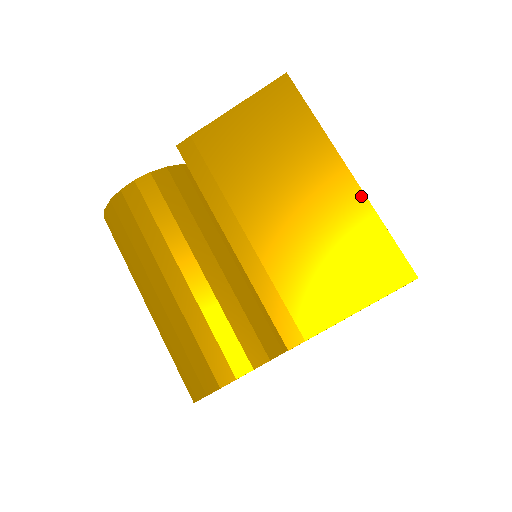
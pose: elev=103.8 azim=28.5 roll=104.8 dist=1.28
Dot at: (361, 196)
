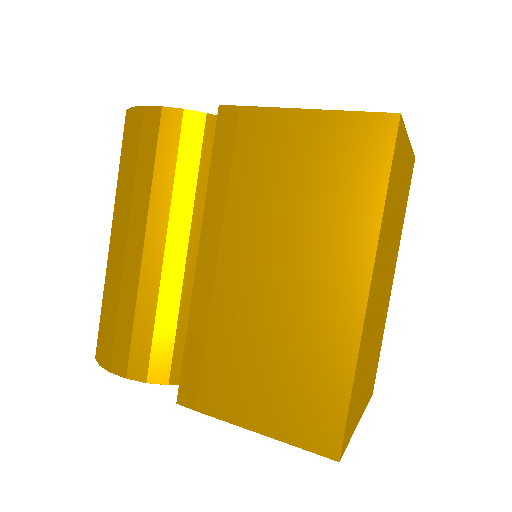
Dot at: (356, 333)
